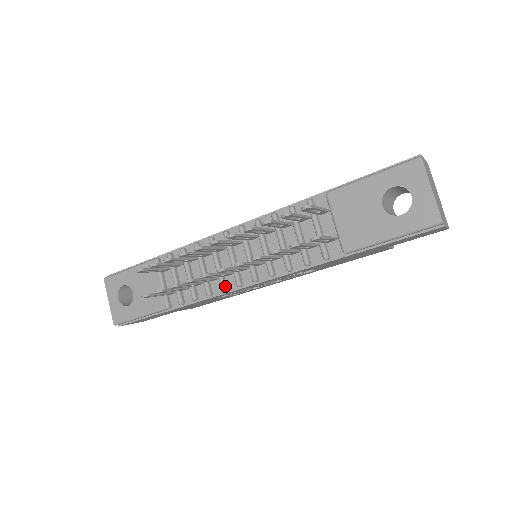
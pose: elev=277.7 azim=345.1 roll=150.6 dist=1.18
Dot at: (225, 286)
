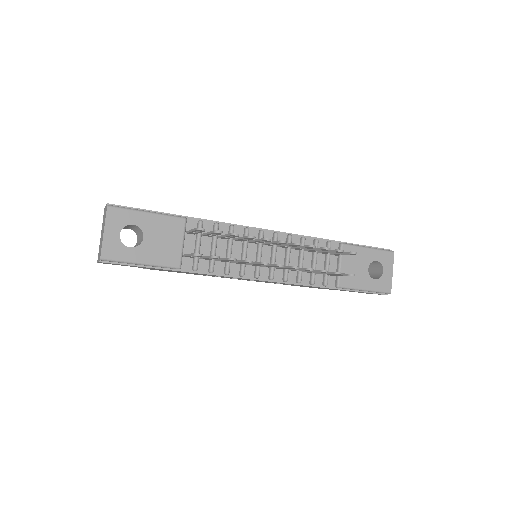
Dot at: (245, 272)
